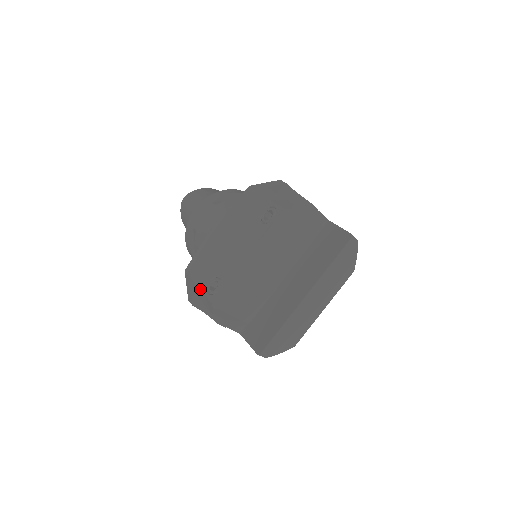
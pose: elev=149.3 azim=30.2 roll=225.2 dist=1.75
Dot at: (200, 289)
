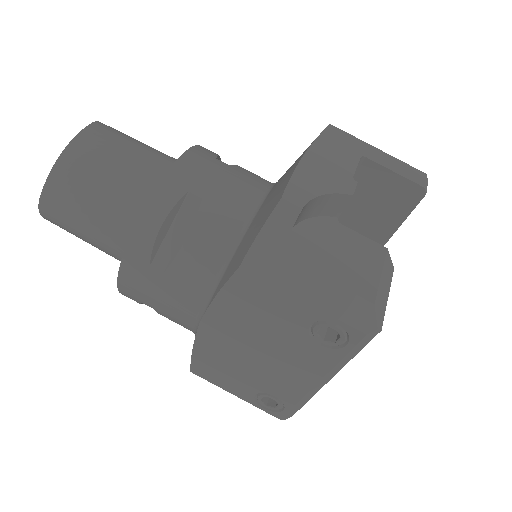
Dot at: occluded
